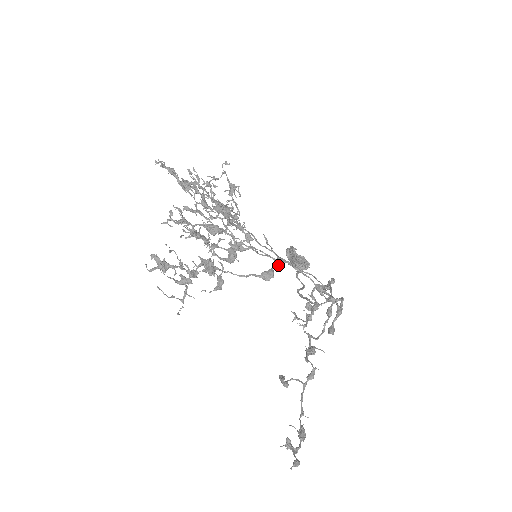
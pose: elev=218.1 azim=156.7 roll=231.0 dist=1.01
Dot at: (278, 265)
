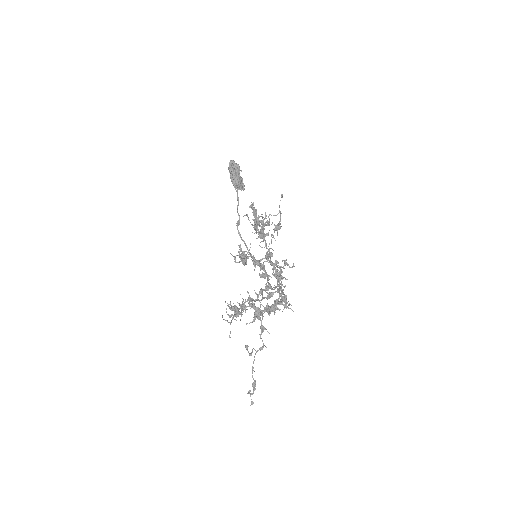
Dot at: occluded
